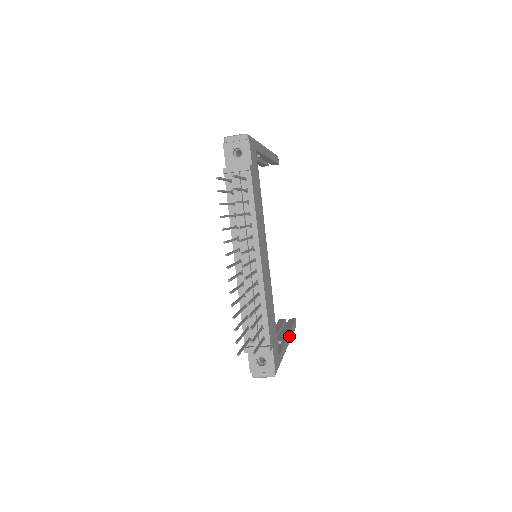
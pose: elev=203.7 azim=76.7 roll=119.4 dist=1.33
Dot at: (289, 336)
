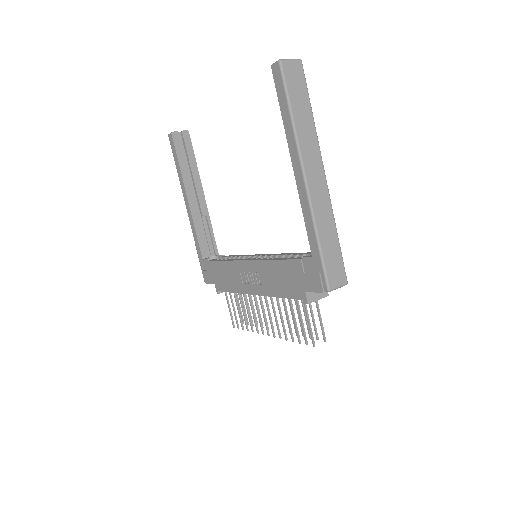
Dot at: (201, 189)
